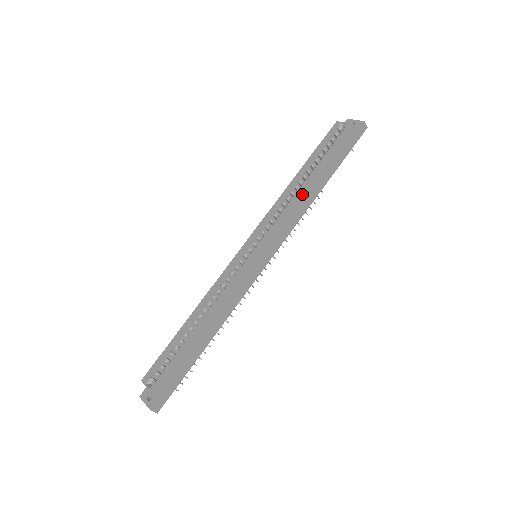
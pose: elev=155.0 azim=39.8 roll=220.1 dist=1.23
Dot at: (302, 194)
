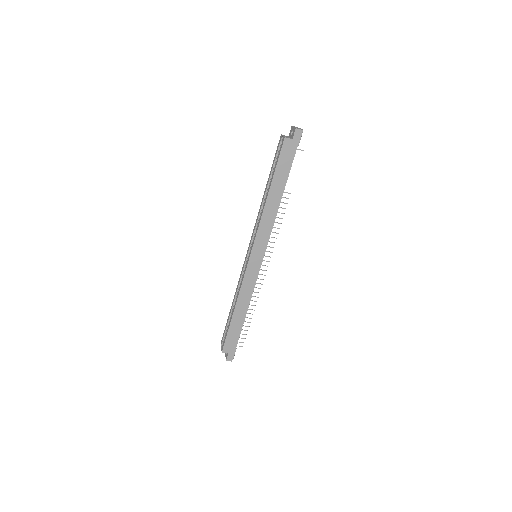
Dot at: (265, 207)
